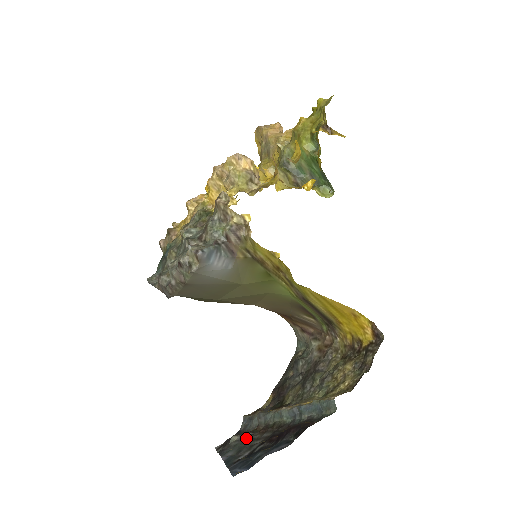
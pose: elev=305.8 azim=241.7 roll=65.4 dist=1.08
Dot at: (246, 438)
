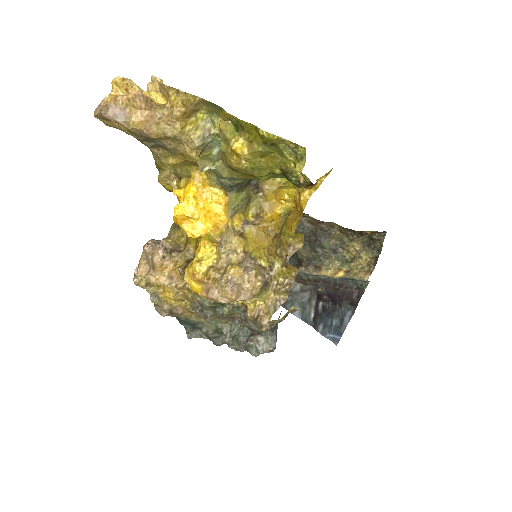
Dot at: (295, 293)
